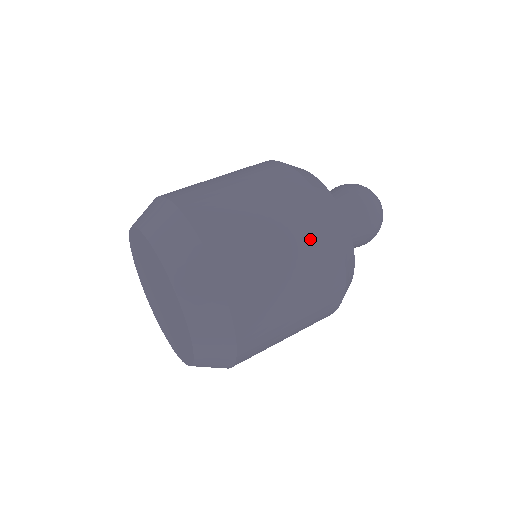
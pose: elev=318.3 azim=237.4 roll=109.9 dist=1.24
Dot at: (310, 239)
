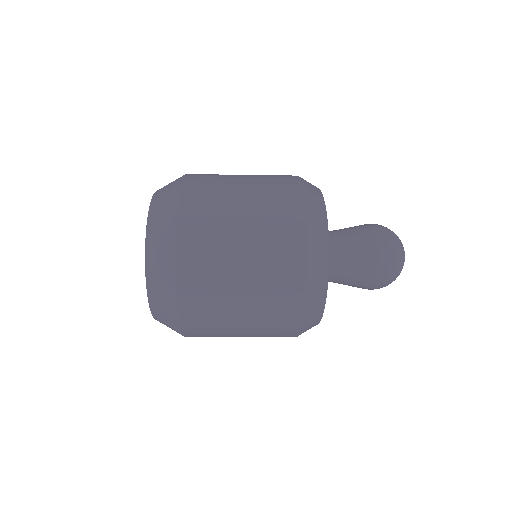
Dot at: (275, 211)
